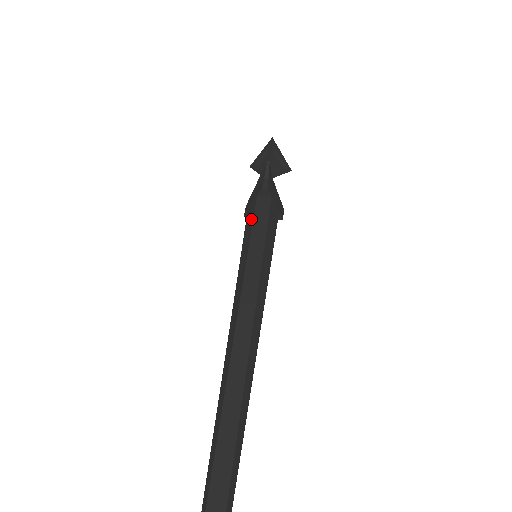
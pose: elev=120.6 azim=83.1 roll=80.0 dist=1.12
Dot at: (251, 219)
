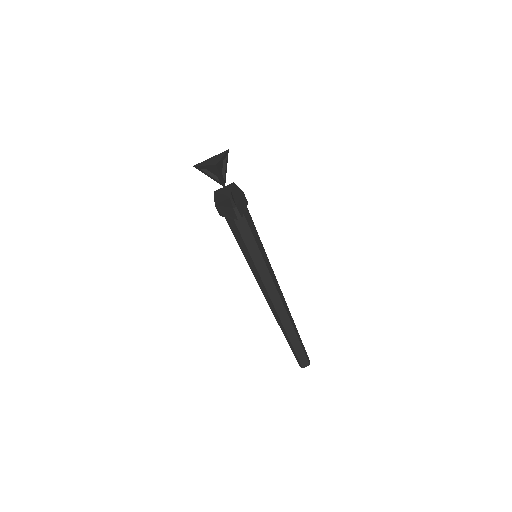
Dot at: (239, 237)
